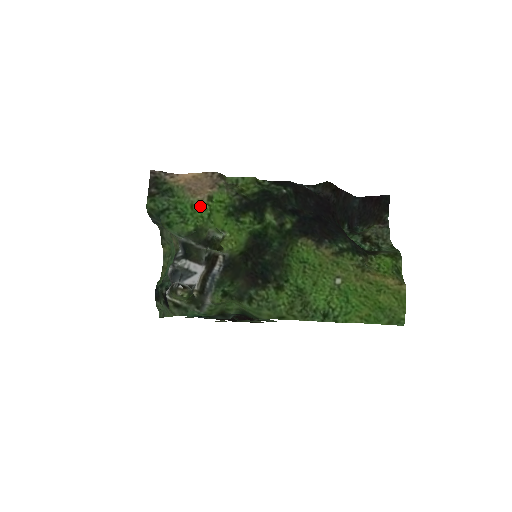
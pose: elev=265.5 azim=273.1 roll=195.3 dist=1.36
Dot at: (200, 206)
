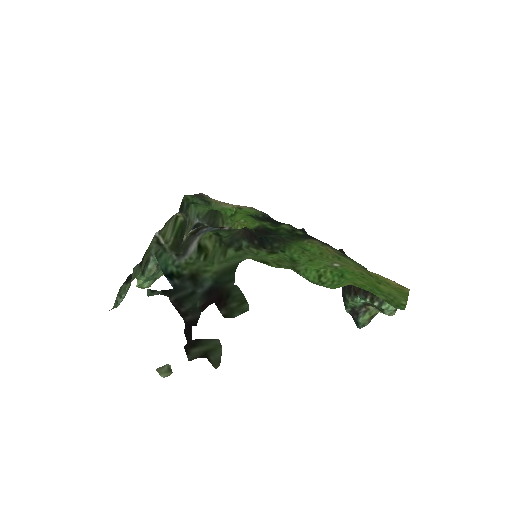
Dot at: (228, 208)
